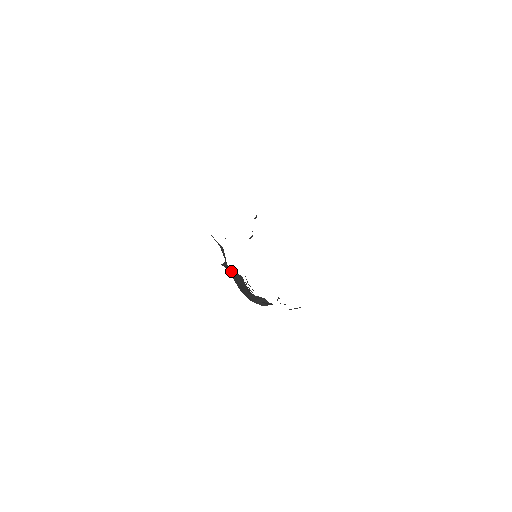
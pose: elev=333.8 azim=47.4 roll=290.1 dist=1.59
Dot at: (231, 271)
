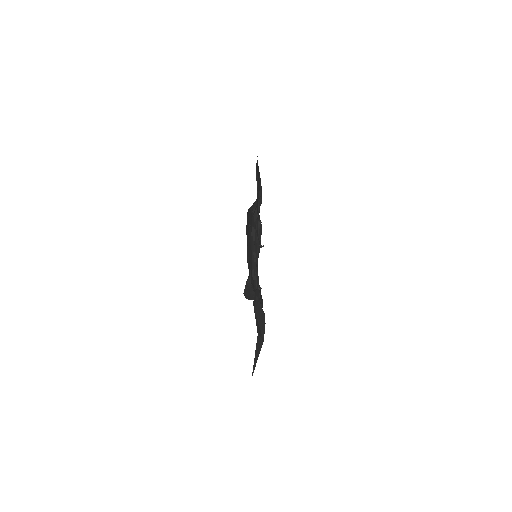
Dot at: (252, 287)
